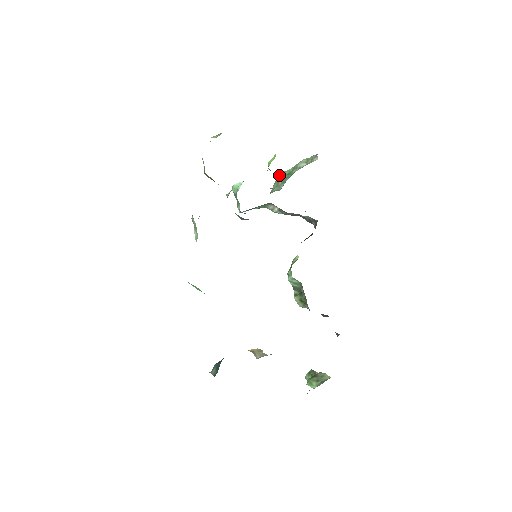
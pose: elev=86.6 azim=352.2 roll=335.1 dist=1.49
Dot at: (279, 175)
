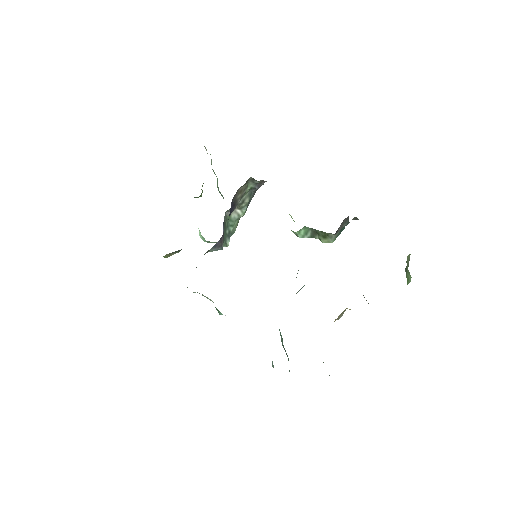
Dot at: occluded
